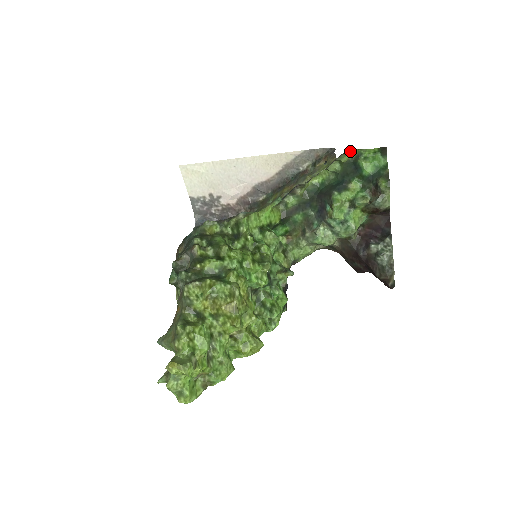
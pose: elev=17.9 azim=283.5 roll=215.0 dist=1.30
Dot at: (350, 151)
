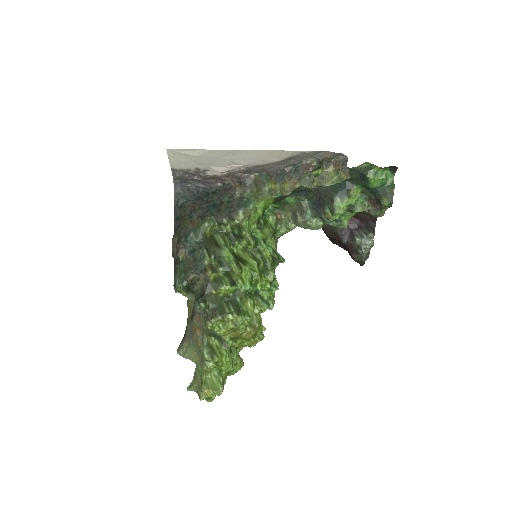
Dot at: (362, 164)
